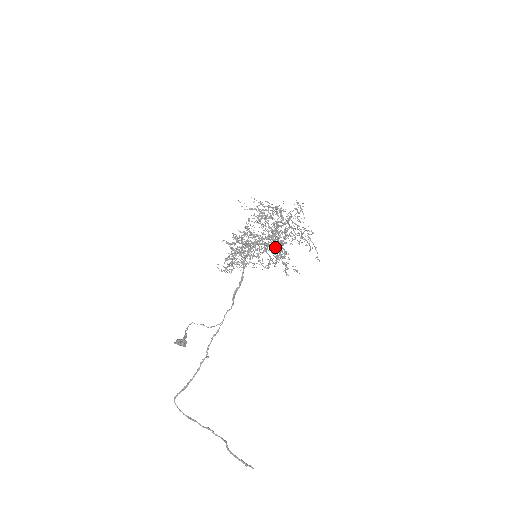
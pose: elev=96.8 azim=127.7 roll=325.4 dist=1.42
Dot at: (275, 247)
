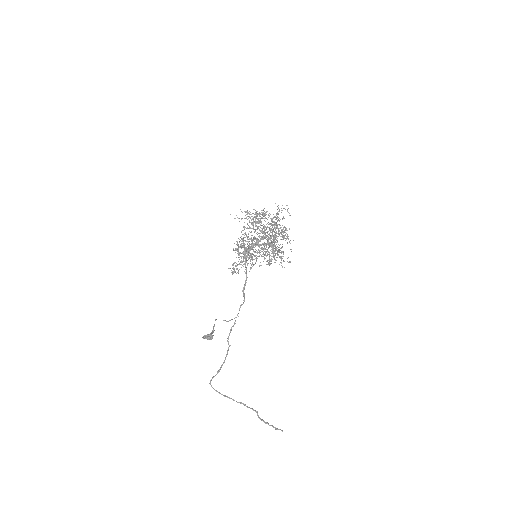
Dot at: occluded
